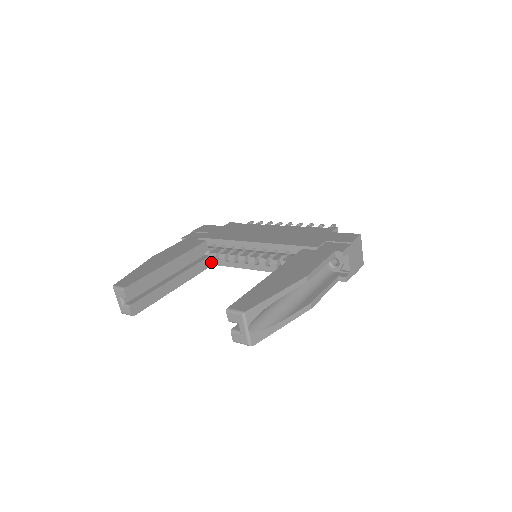
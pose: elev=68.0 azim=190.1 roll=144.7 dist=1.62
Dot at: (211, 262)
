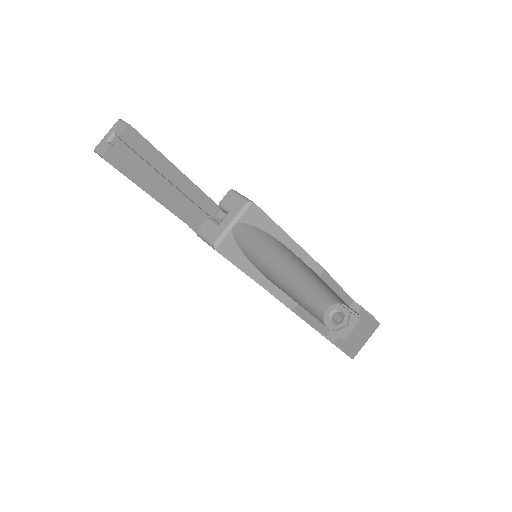
Dot at: occluded
